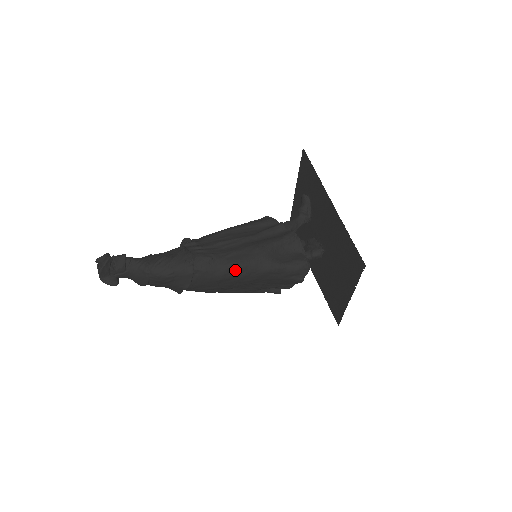
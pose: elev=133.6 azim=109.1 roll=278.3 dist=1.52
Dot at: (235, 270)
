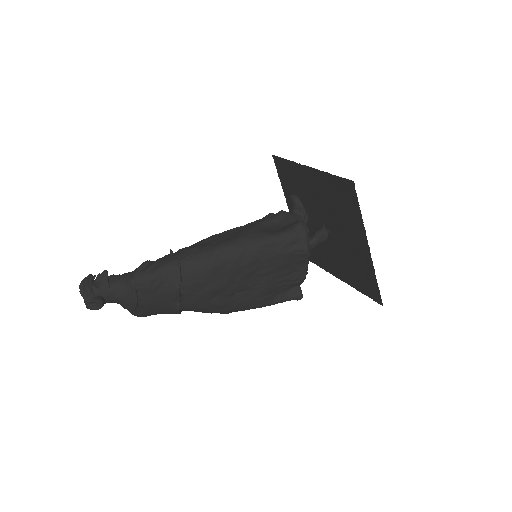
Dot at: (224, 252)
